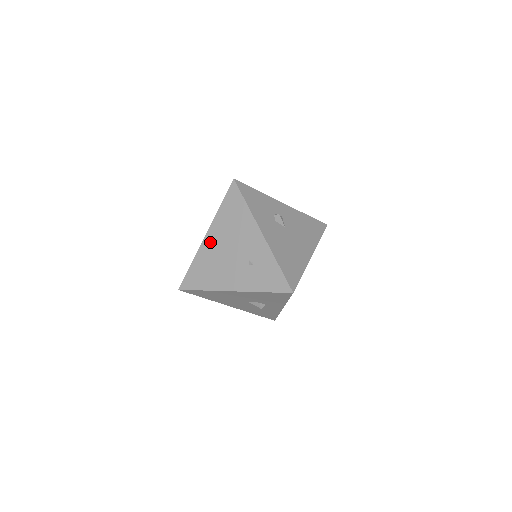
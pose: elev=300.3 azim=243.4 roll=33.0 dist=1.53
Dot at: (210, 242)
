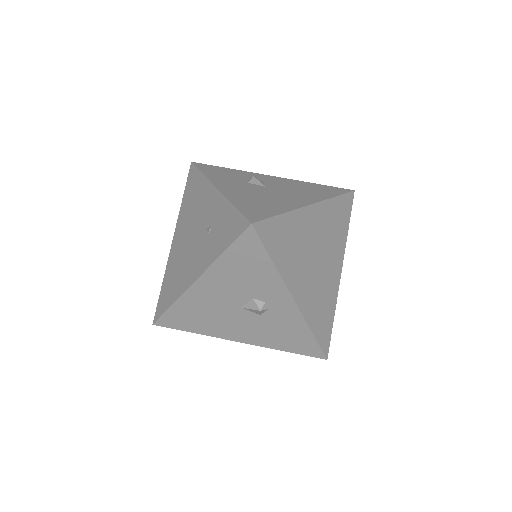
Dot at: (176, 243)
